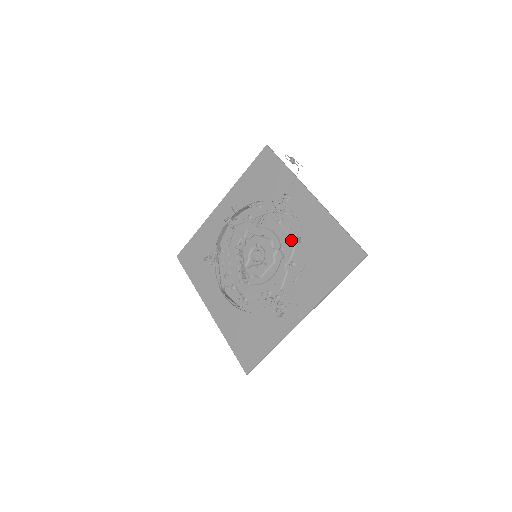
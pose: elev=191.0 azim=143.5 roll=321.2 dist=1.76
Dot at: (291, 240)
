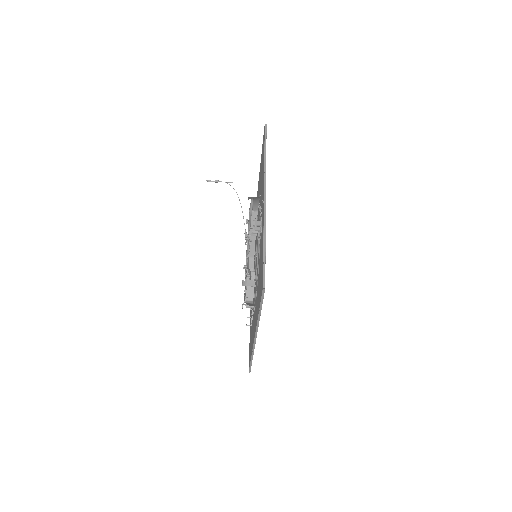
Dot at: occluded
